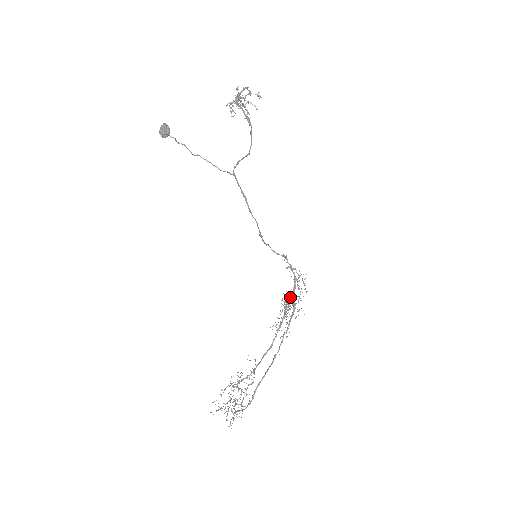
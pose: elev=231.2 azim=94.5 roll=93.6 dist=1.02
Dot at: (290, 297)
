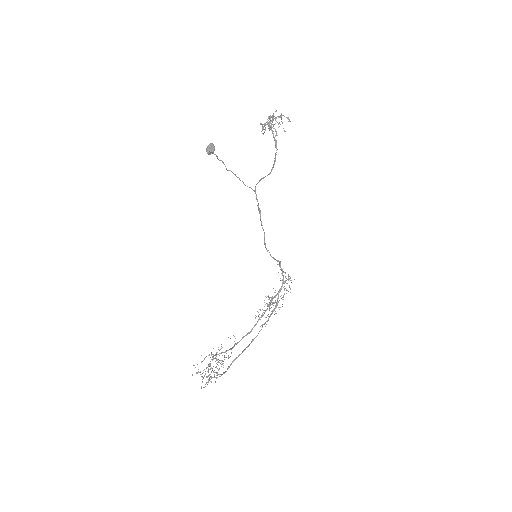
Dot at: (276, 295)
